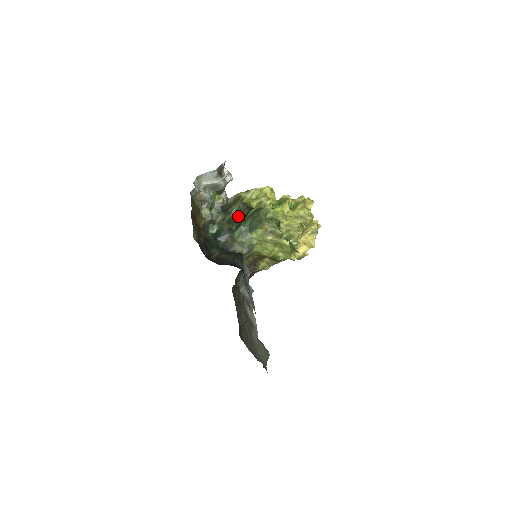
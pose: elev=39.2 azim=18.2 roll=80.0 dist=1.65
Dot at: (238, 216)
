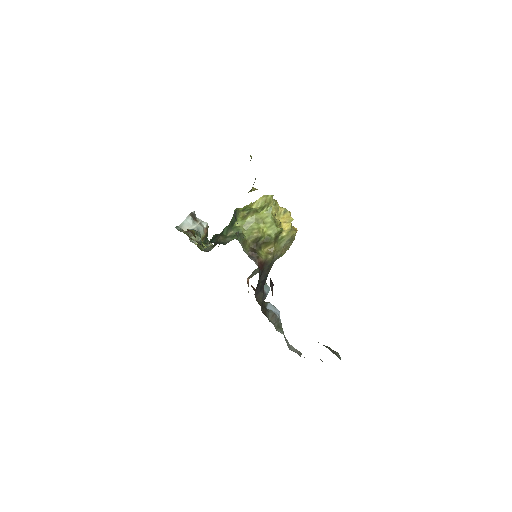
Dot at: occluded
